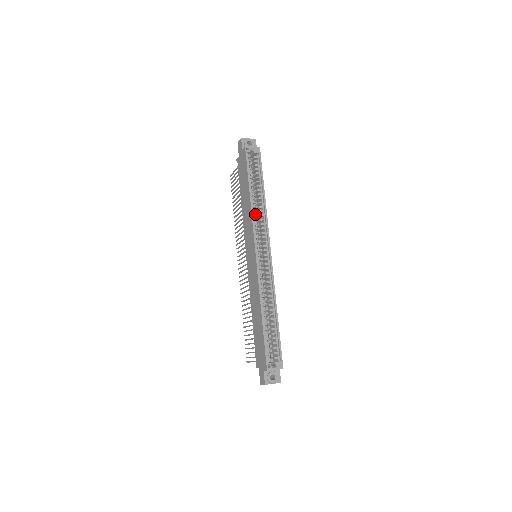
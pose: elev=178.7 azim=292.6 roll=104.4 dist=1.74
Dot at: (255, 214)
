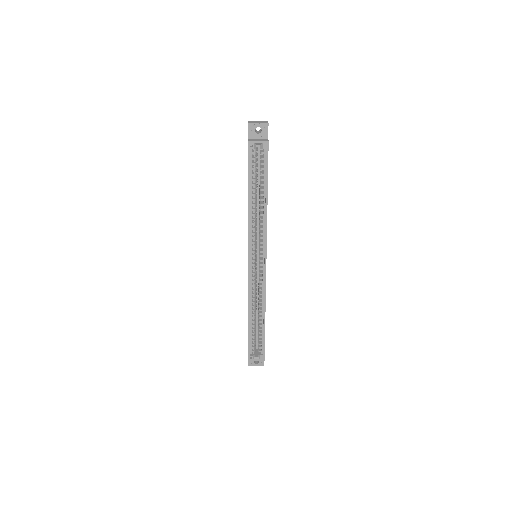
Dot at: (253, 223)
